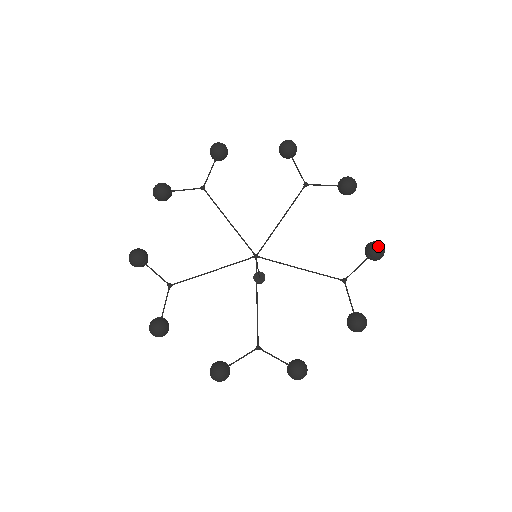
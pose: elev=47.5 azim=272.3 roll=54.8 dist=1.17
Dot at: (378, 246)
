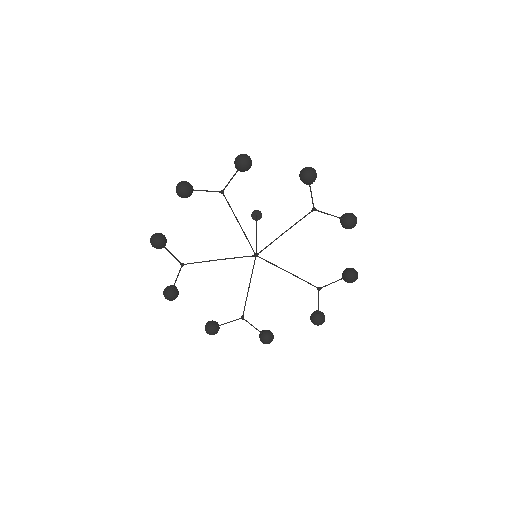
Dot at: (353, 277)
